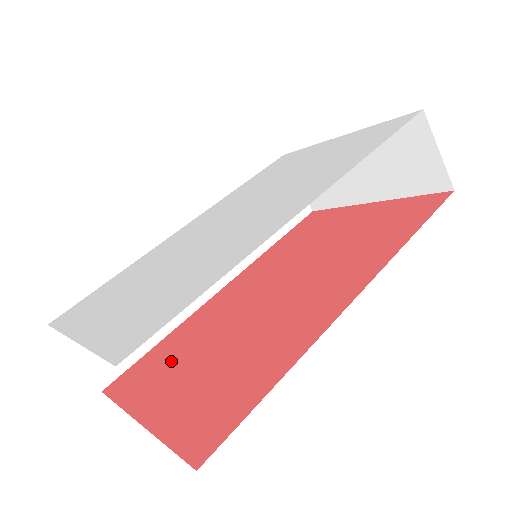
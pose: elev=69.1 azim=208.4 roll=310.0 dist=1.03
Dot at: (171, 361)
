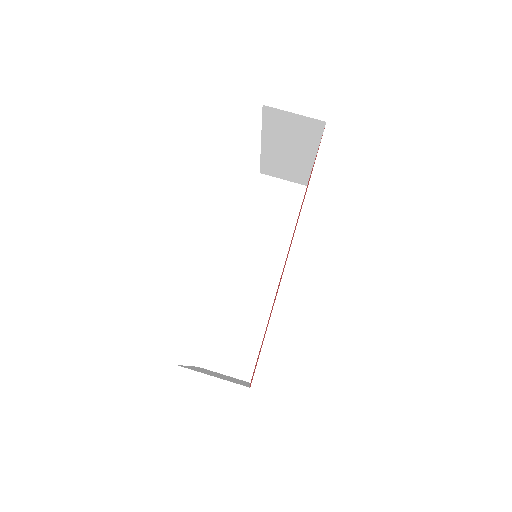
Dot at: occluded
